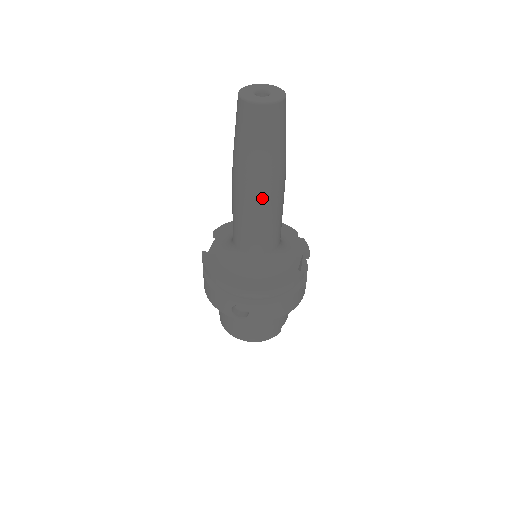
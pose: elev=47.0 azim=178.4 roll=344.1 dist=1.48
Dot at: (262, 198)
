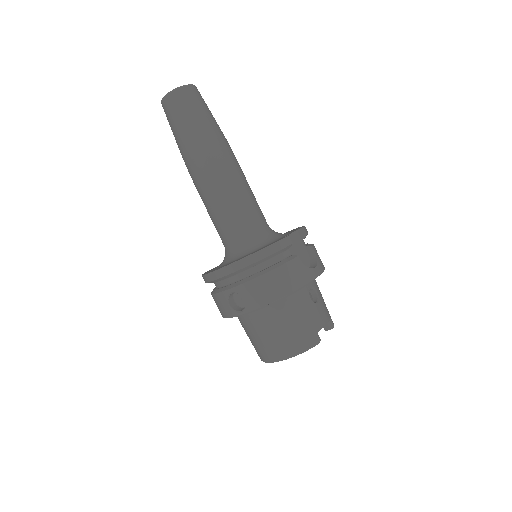
Dot at: (208, 172)
